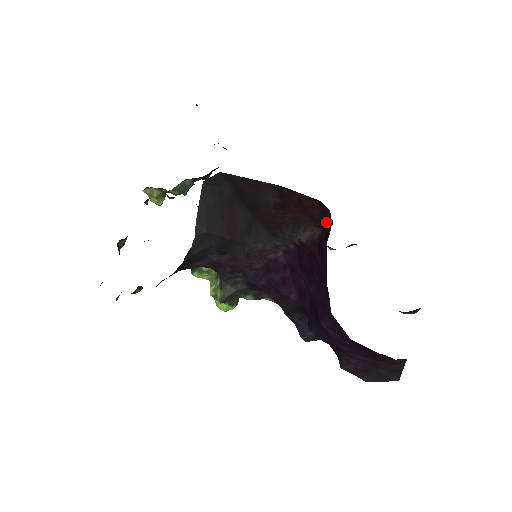
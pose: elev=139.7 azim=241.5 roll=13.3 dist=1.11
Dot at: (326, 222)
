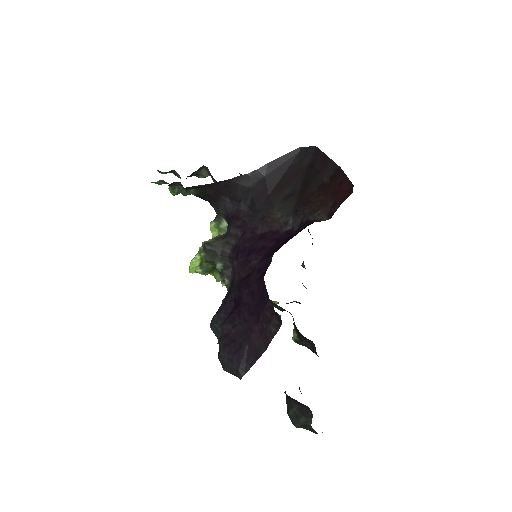
Dot at: occluded
